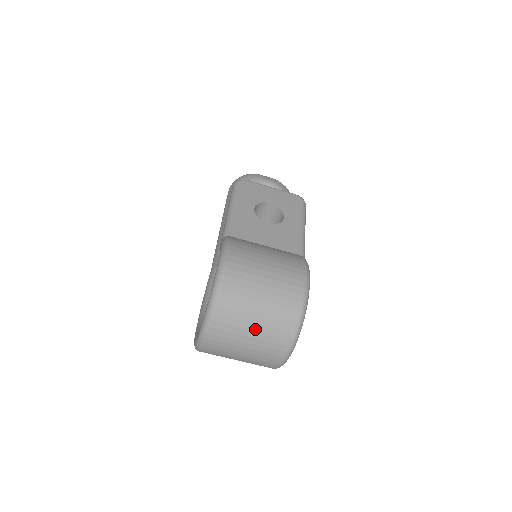
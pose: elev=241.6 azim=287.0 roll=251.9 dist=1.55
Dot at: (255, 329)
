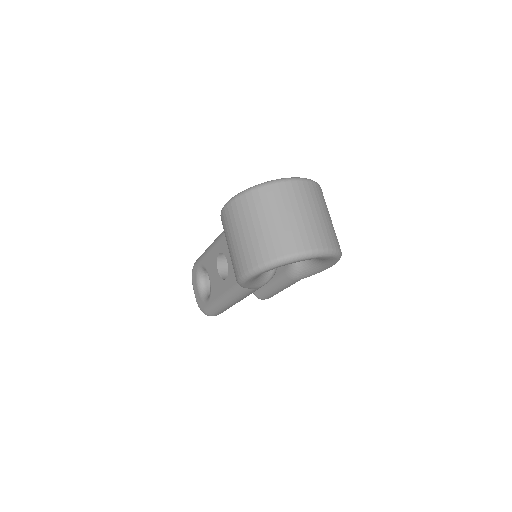
Dot at: (326, 217)
